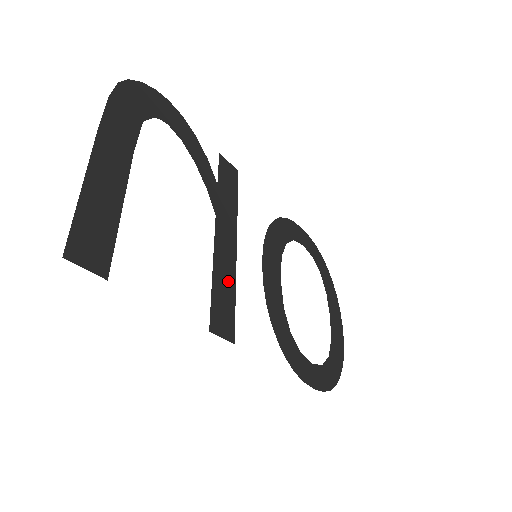
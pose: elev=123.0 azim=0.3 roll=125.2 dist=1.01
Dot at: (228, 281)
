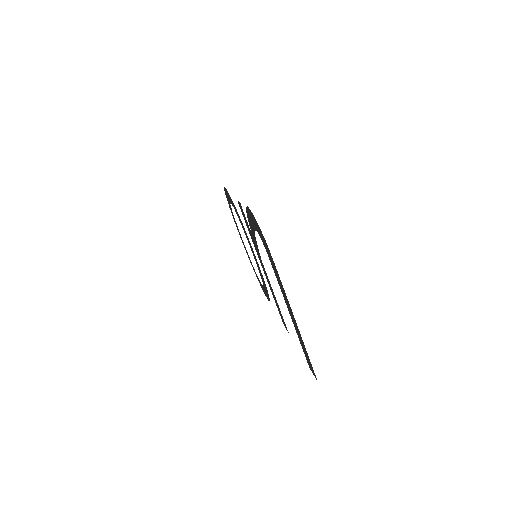
Dot at: (273, 294)
